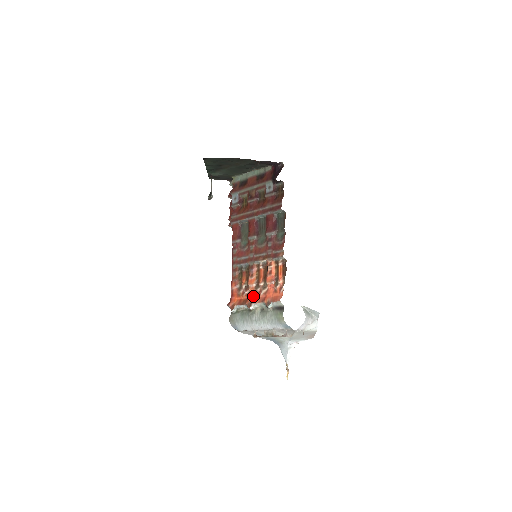
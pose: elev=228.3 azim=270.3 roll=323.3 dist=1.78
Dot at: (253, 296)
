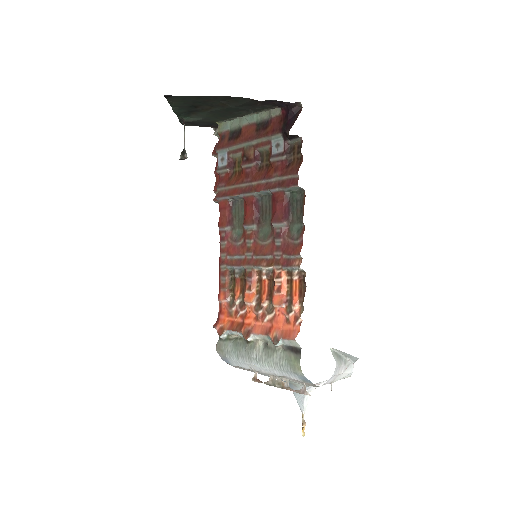
Dot at: (252, 321)
